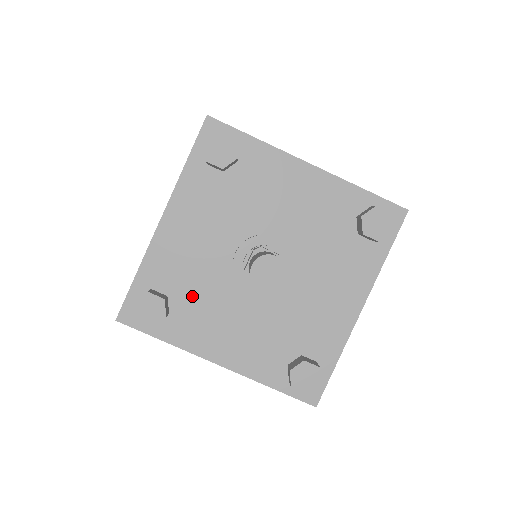
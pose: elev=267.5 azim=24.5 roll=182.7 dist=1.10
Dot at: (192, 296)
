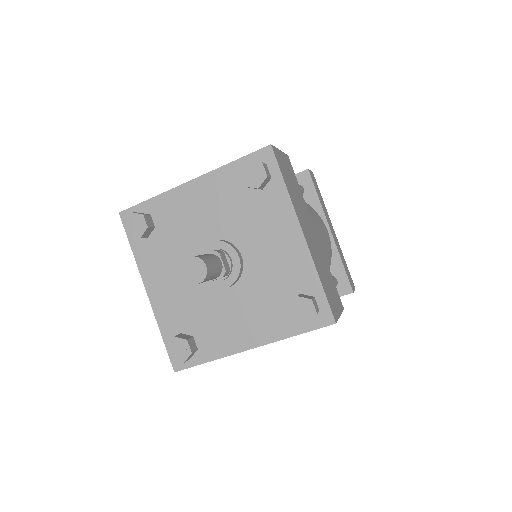
Dot at: (167, 241)
